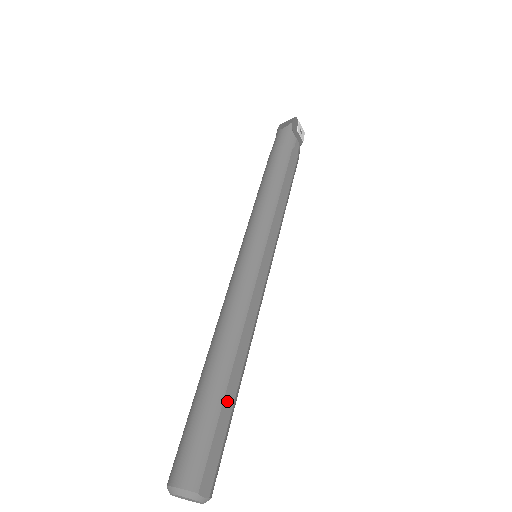
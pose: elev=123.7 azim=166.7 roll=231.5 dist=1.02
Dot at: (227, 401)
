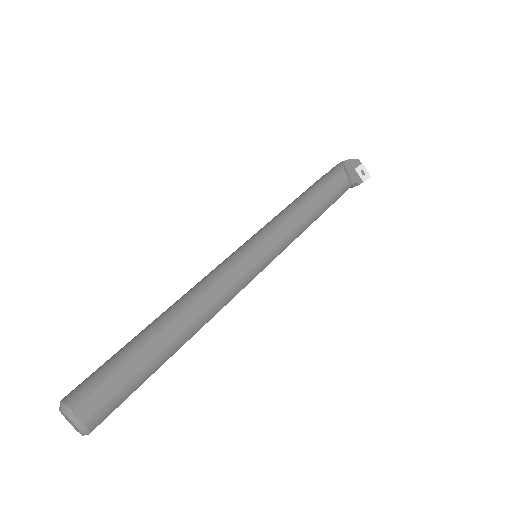
Dot at: (148, 351)
